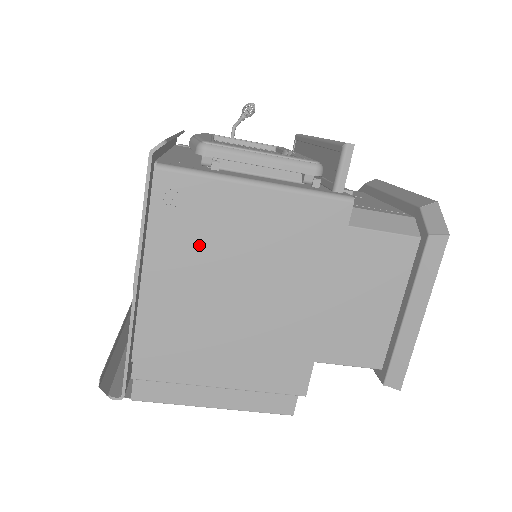
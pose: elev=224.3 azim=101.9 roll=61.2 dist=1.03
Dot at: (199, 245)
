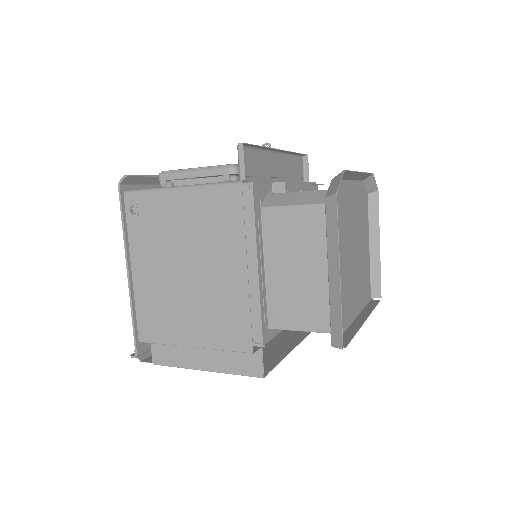
Dot at: (156, 239)
